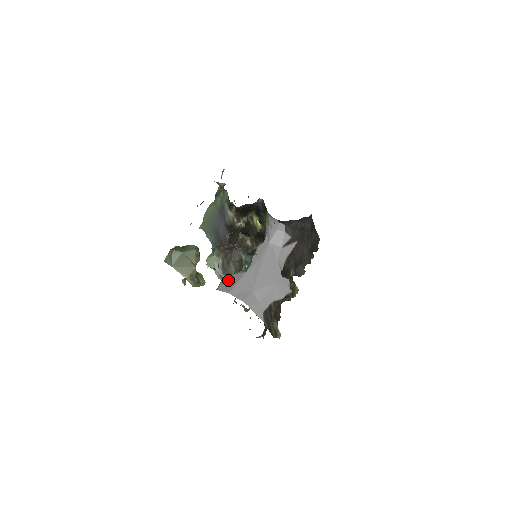
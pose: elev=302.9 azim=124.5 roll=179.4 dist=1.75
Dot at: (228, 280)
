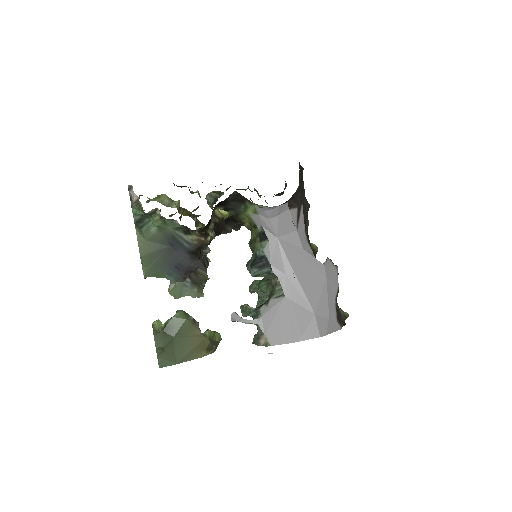
Dot at: (271, 324)
